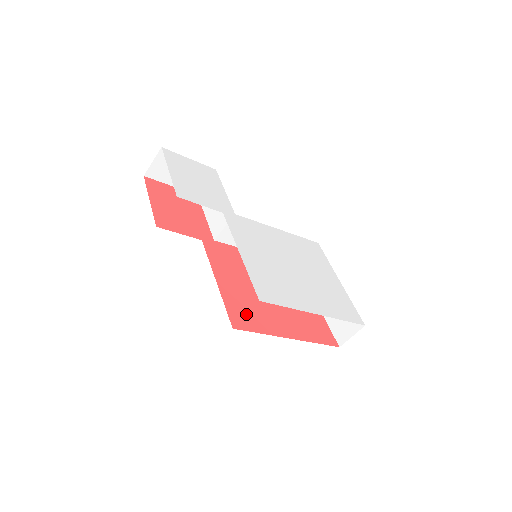
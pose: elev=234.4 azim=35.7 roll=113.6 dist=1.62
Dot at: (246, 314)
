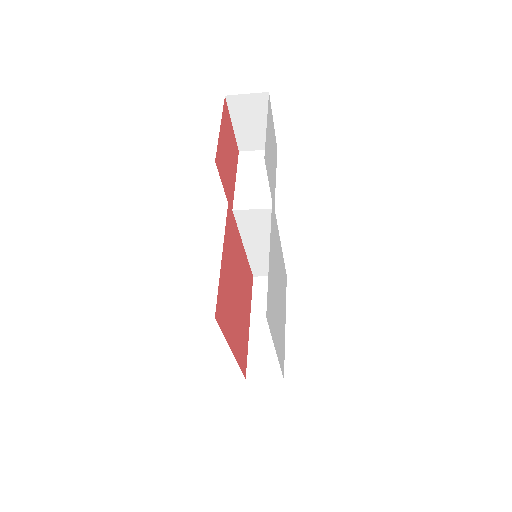
Dot at: (224, 307)
